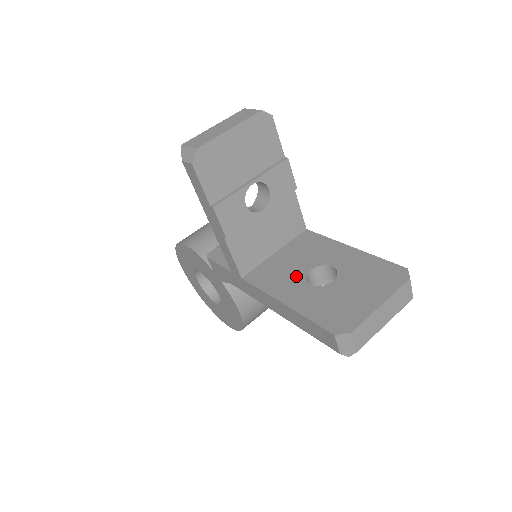
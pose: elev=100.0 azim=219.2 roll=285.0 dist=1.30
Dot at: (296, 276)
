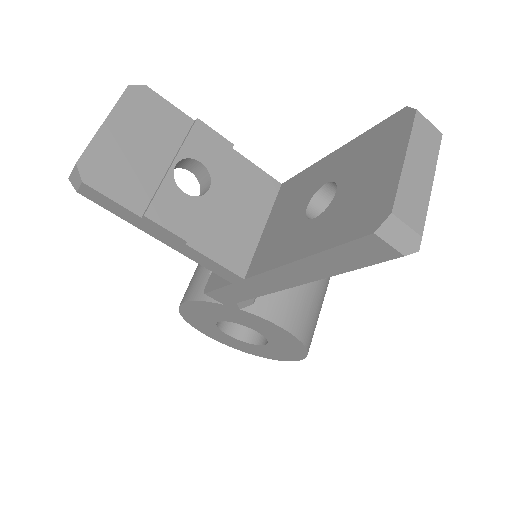
Dot at: (295, 226)
